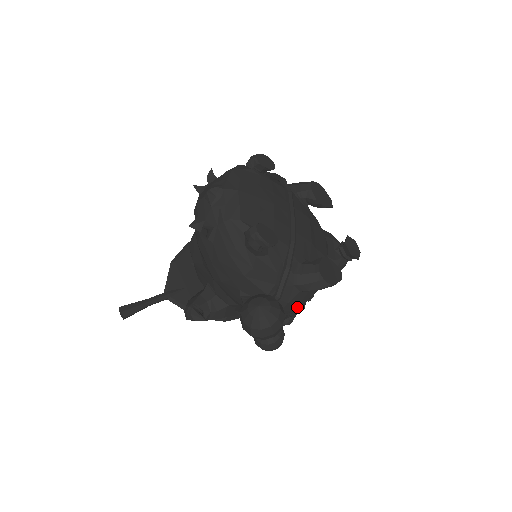
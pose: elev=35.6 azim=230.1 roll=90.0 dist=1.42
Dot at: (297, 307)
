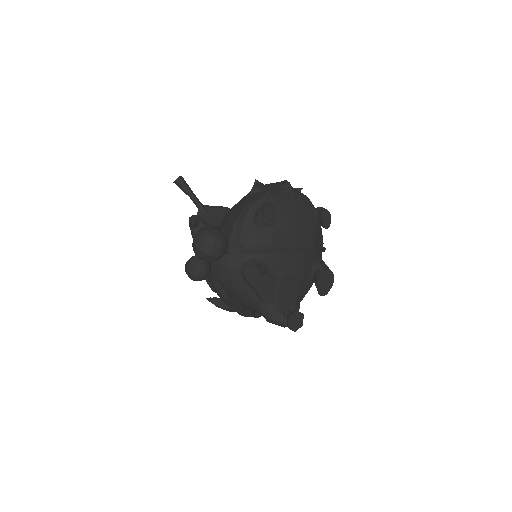
Dot at: (228, 281)
